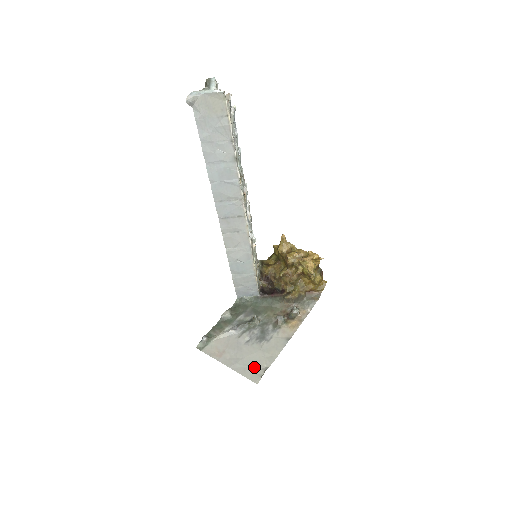
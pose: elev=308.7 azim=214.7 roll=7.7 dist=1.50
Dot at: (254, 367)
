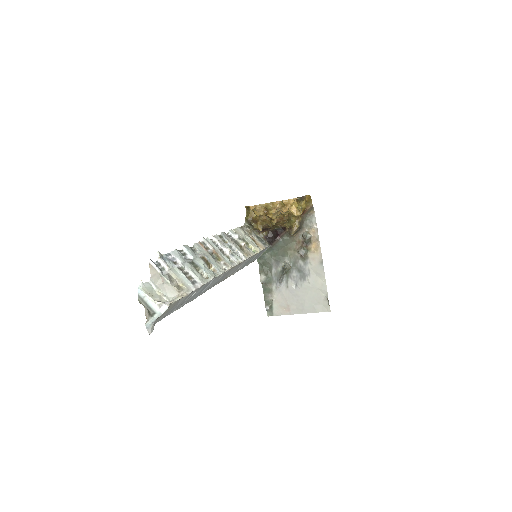
Dot at: (318, 302)
